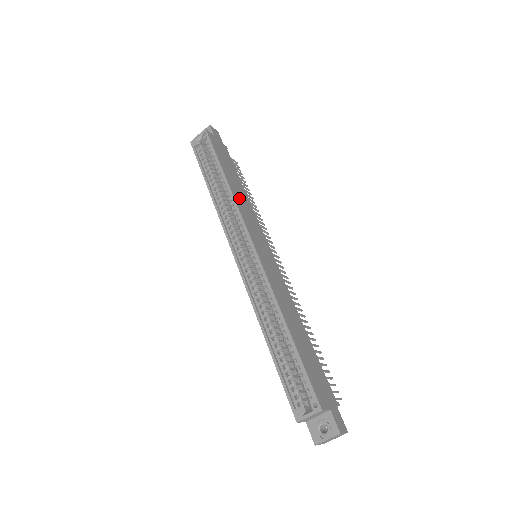
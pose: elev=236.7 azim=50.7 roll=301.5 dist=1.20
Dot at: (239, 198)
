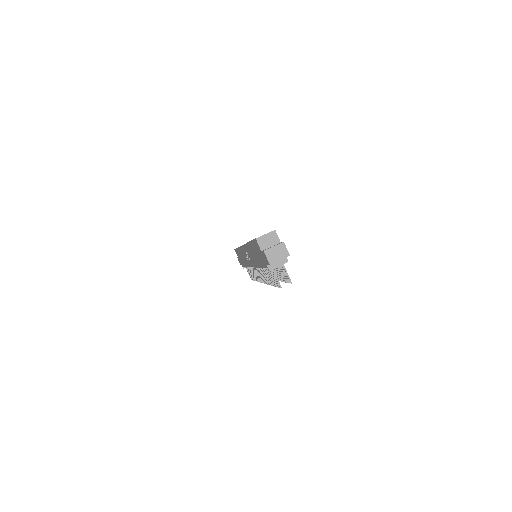
Dot at: occluded
